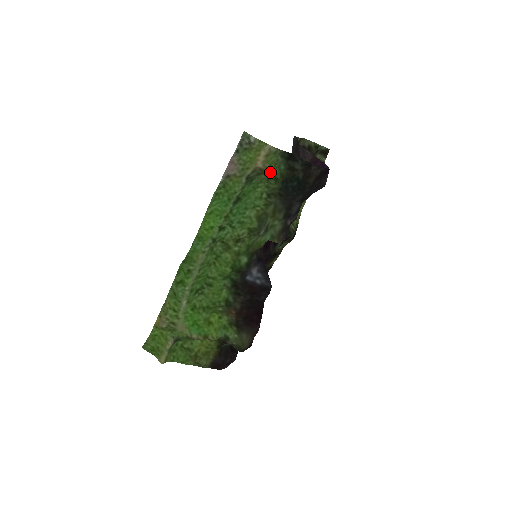
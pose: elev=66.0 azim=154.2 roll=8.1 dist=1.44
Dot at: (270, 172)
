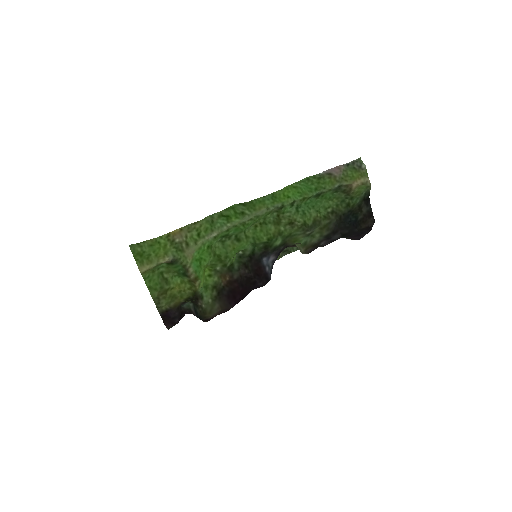
Dot at: (350, 197)
